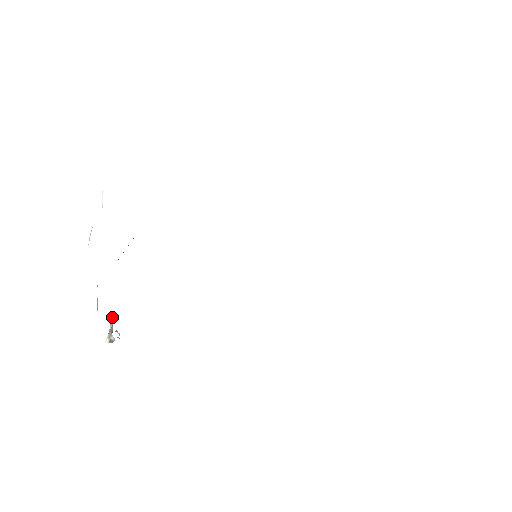
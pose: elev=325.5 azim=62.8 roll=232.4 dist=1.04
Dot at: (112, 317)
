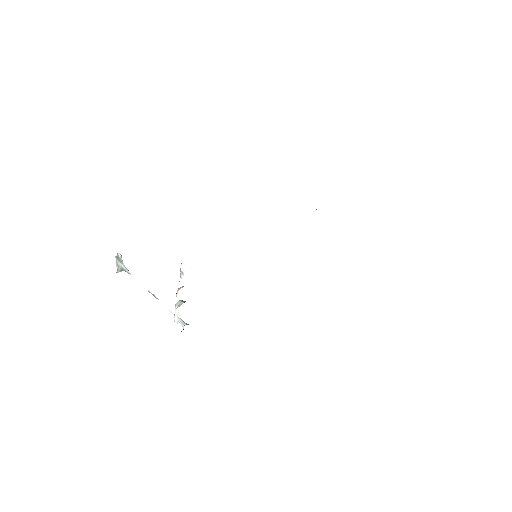
Dot at: (121, 258)
